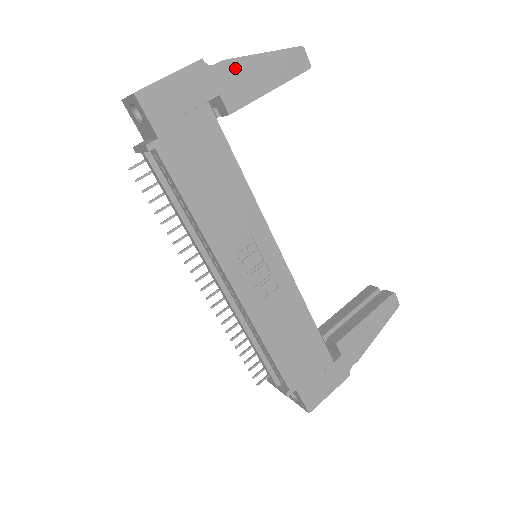
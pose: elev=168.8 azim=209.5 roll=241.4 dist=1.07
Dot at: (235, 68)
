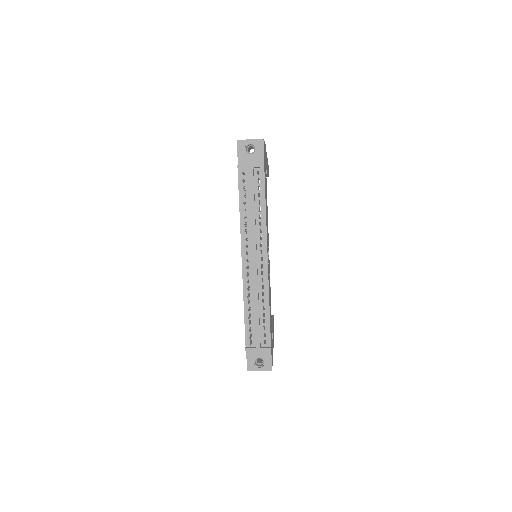
Dot at: (266, 156)
